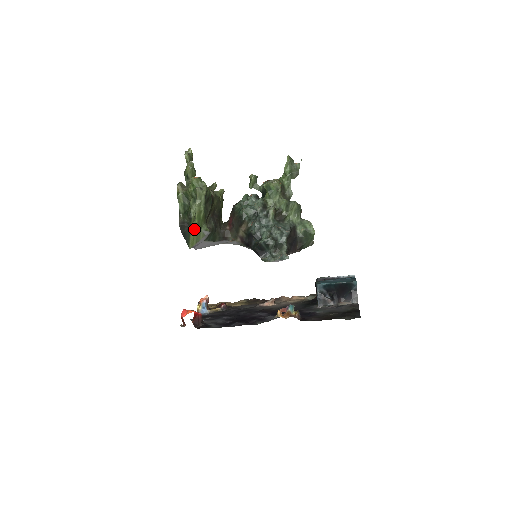
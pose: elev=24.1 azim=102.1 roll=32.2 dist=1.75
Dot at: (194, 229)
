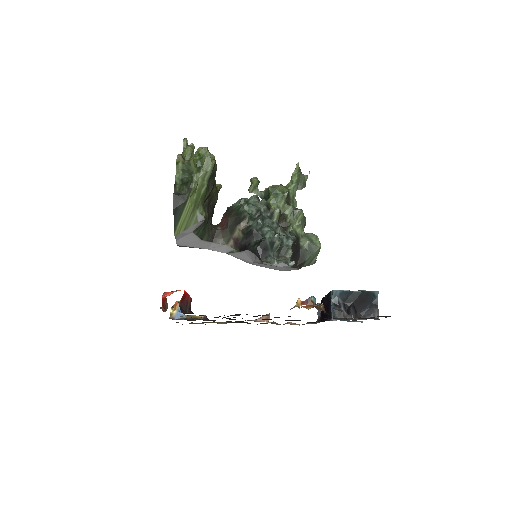
Dot at: (189, 206)
